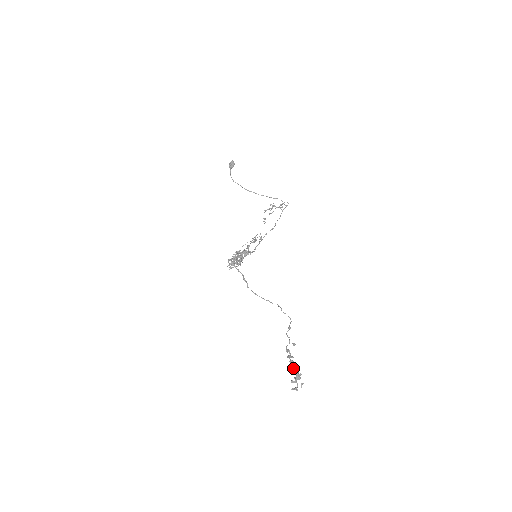
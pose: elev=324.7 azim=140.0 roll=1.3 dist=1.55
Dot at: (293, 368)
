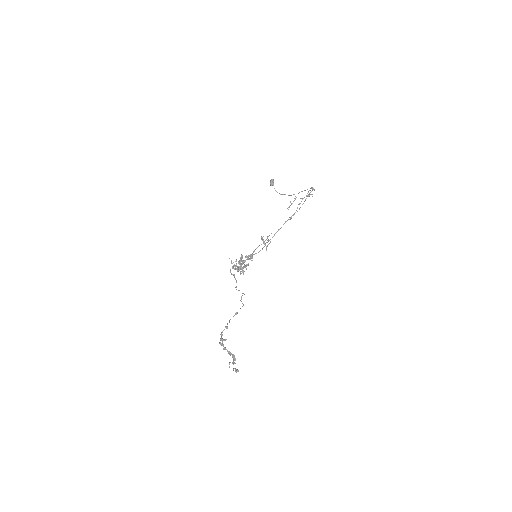
Dot at: occluded
